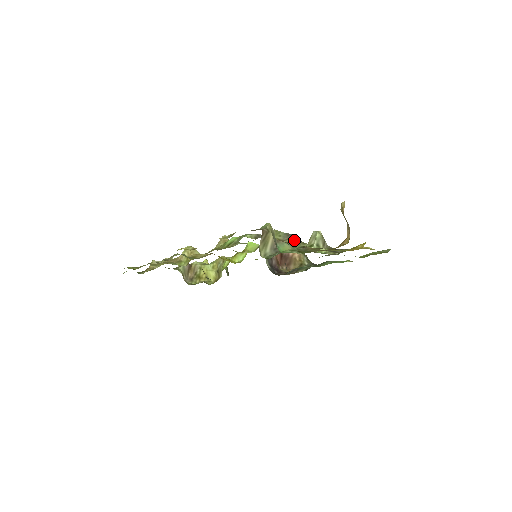
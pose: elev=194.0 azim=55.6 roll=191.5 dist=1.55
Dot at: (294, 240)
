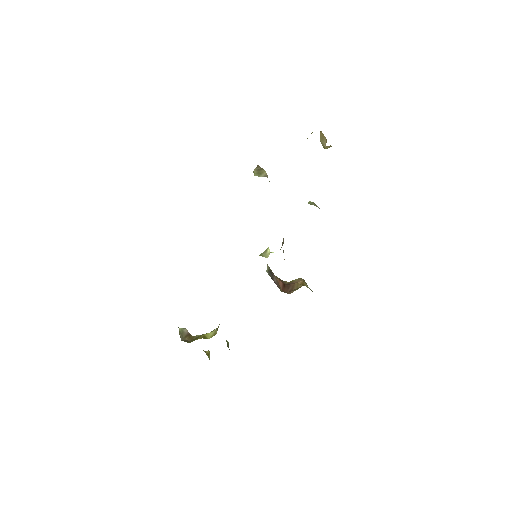
Dot at: occluded
